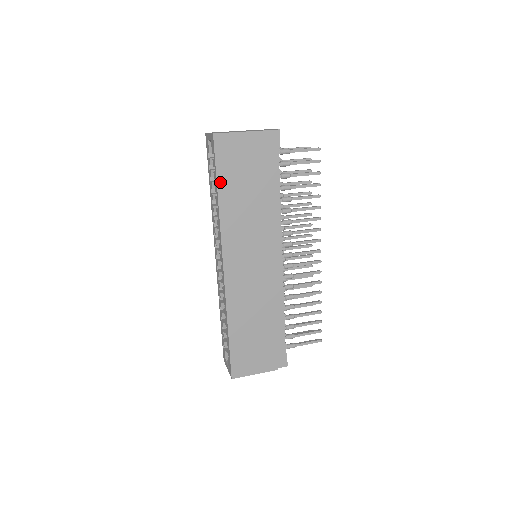
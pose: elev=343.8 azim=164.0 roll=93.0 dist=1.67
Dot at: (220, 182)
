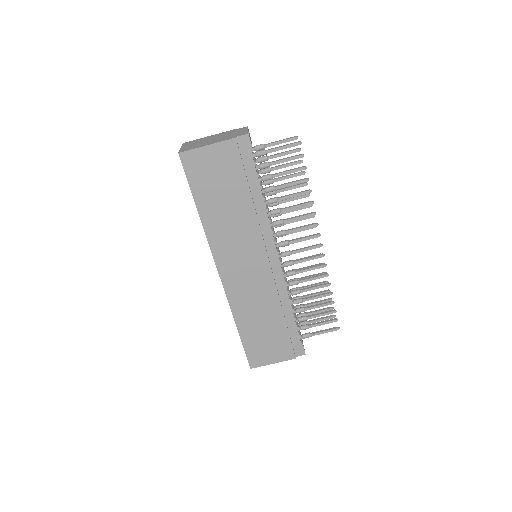
Dot at: (197, 198)
